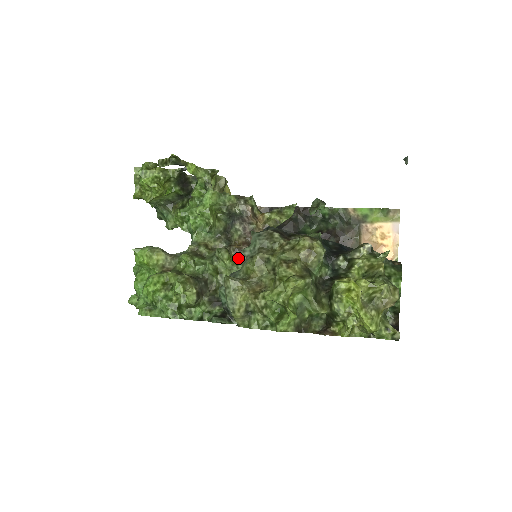
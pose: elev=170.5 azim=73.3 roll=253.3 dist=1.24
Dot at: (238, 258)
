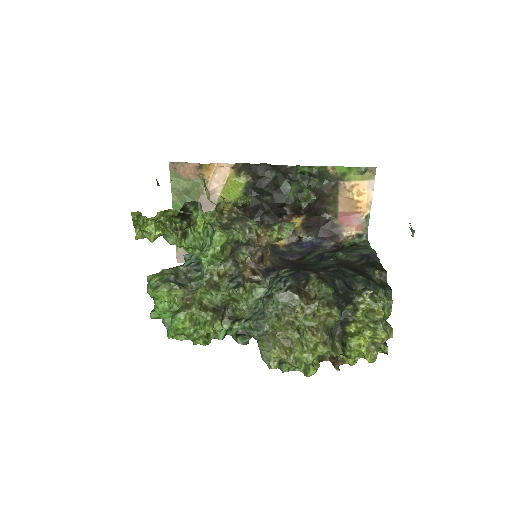
Dot at: (251, 285)
